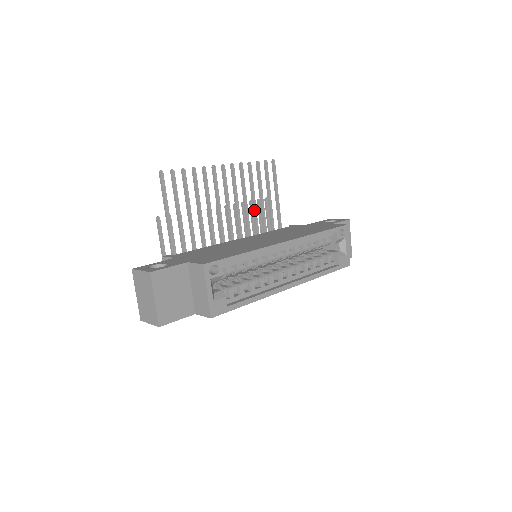
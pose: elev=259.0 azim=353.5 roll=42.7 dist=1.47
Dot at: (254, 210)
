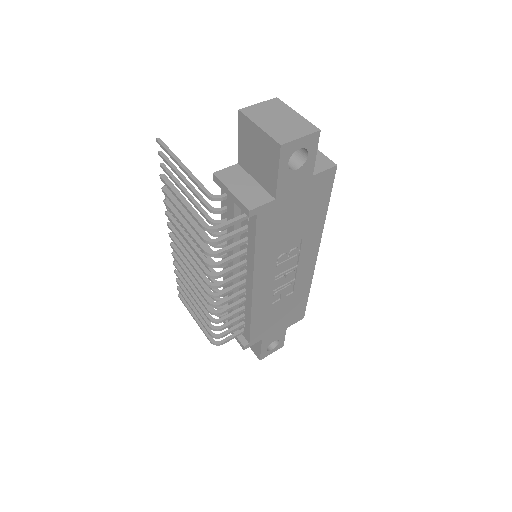
Dot at: occluded
